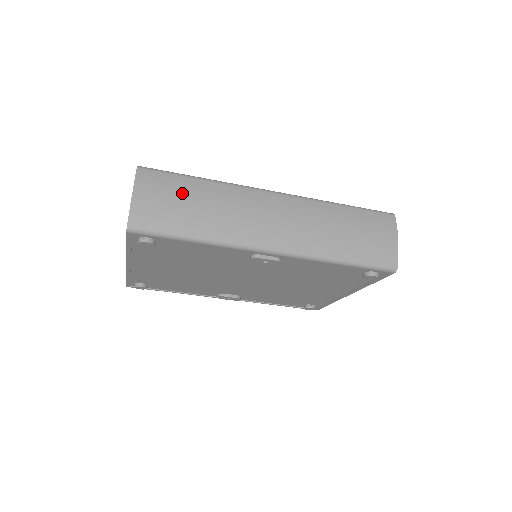
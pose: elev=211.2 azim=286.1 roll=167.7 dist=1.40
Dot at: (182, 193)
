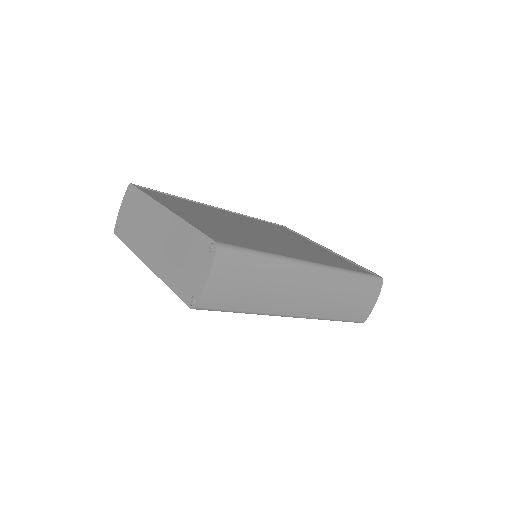
Dot at: (248, 275)
